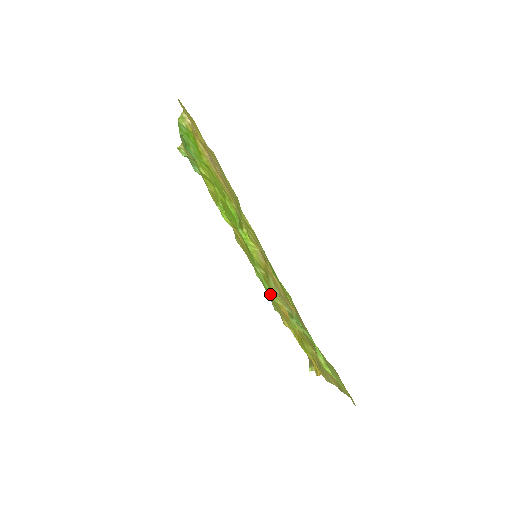
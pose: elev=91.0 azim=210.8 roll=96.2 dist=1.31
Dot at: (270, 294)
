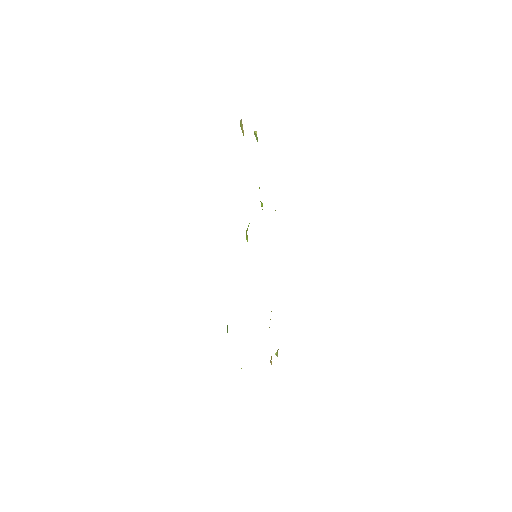
Dot at: occluded
